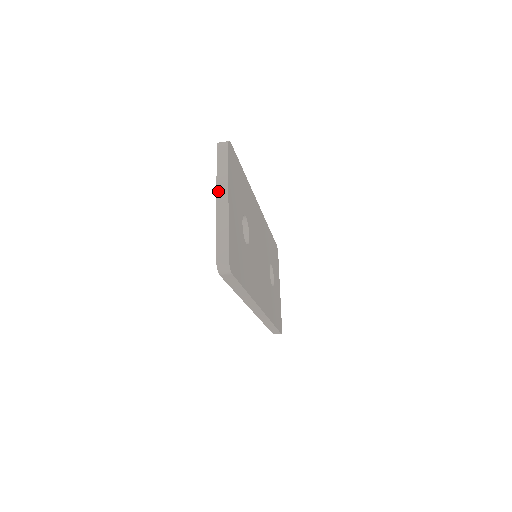
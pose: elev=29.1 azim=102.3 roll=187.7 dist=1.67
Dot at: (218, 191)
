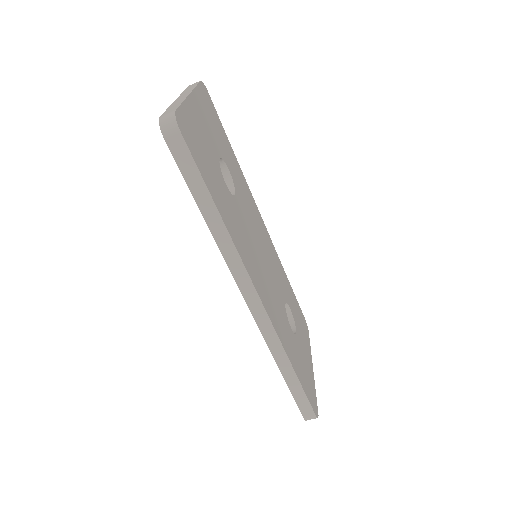
Dot at: (180, 95)
